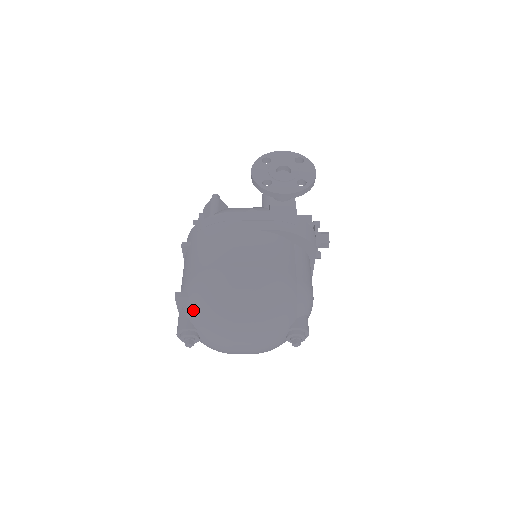
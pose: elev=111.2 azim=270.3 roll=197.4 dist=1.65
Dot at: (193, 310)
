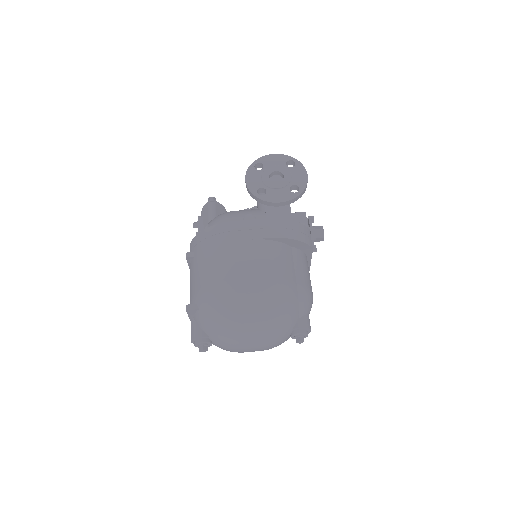
Dot at: (204, 321)
